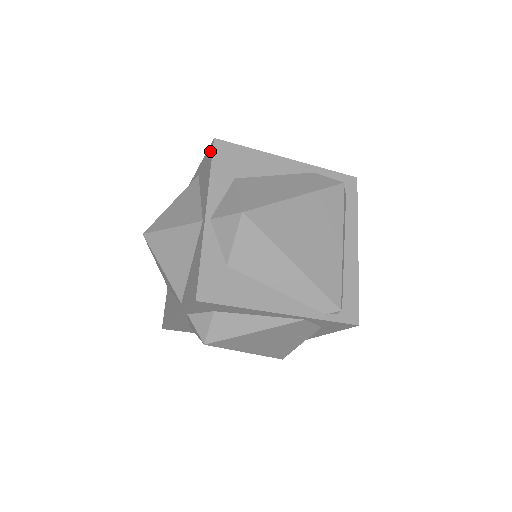
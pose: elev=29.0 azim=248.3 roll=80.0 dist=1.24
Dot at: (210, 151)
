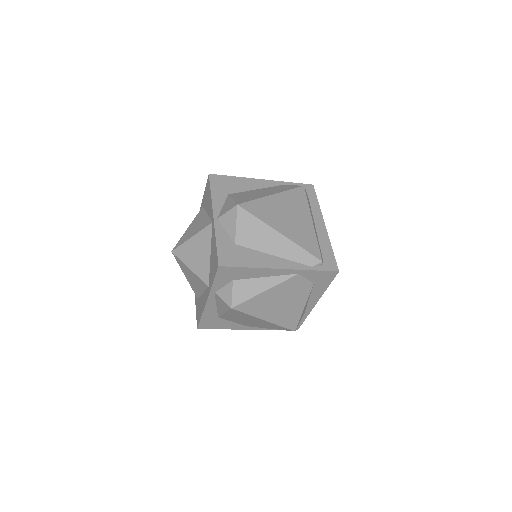
Dot at: (208, 183)
